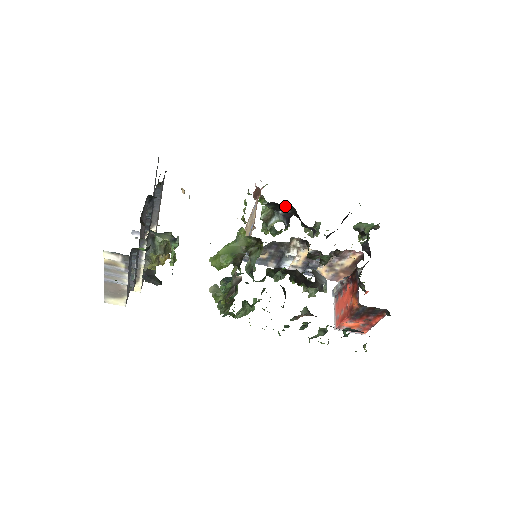
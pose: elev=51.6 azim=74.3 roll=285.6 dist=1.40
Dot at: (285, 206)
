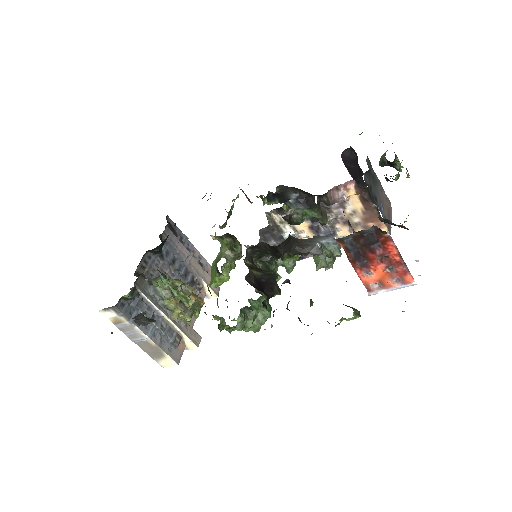
Dot at: (284, 191)
